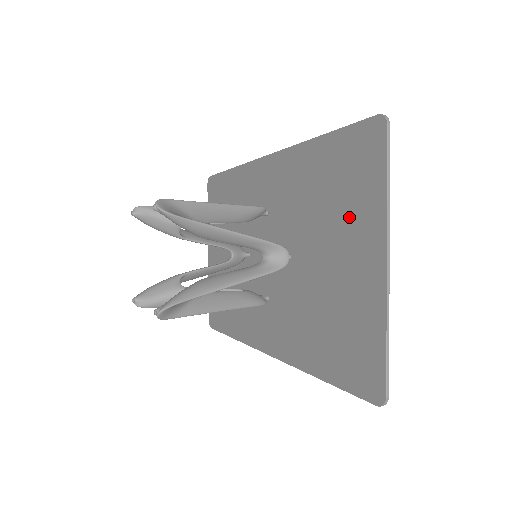
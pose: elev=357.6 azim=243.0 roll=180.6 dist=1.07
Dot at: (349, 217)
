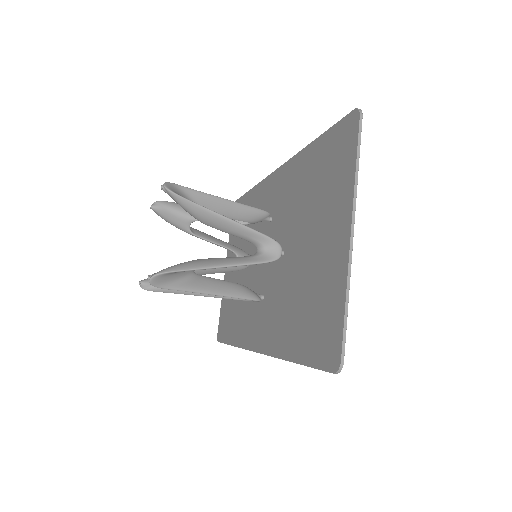
Dot at: (328, 202)
